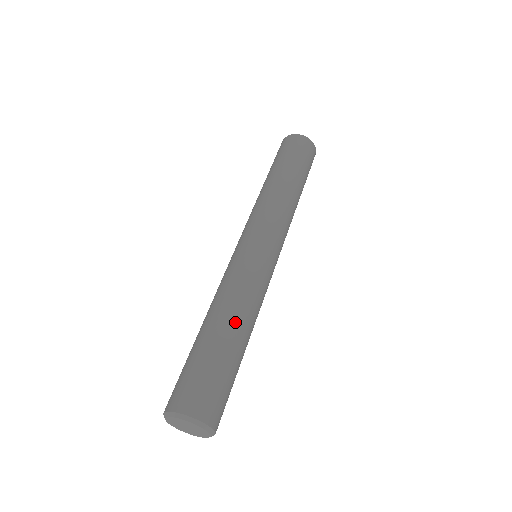
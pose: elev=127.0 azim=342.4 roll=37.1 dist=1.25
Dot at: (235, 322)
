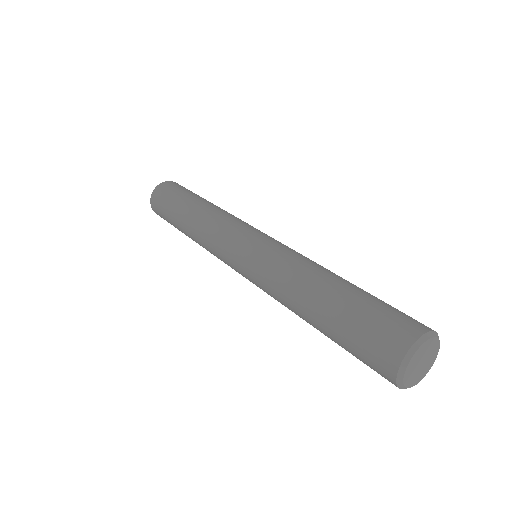
Dot at: (321, 279)
